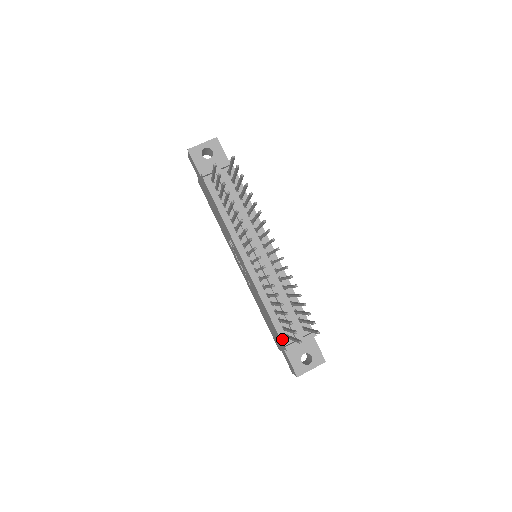
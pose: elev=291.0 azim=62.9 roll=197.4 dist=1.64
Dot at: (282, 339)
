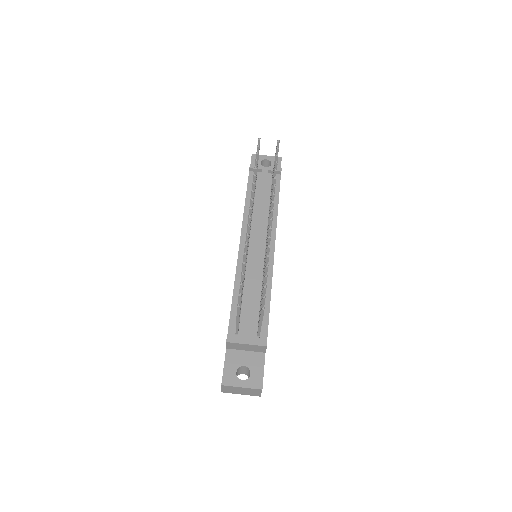
Dot at: (230, 331)
